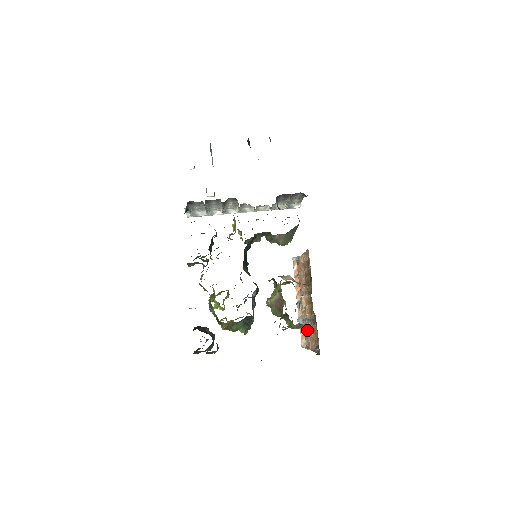
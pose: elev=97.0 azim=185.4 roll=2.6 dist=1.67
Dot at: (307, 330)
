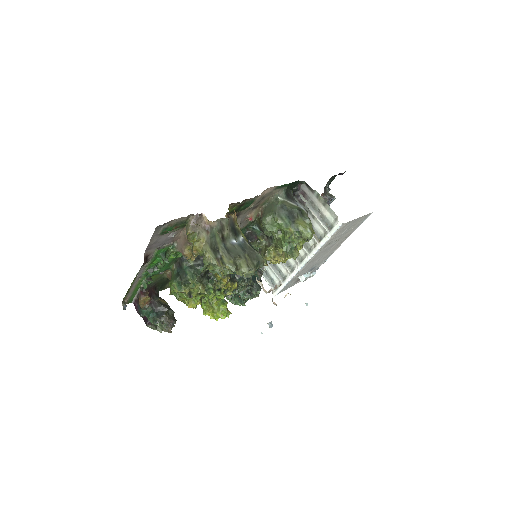
Dot at: occluded
